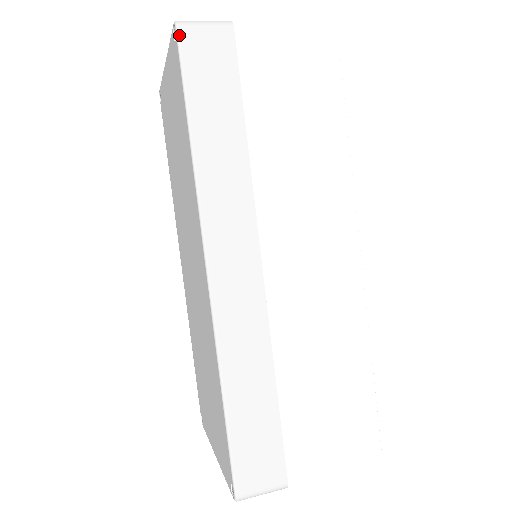
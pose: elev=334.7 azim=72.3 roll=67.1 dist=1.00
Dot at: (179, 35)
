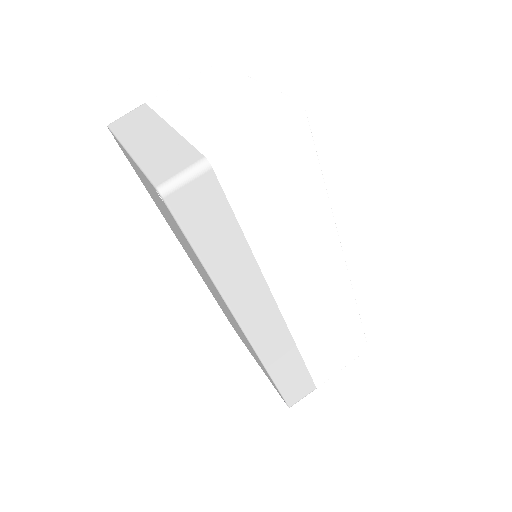
Dot at: (168, 204)
